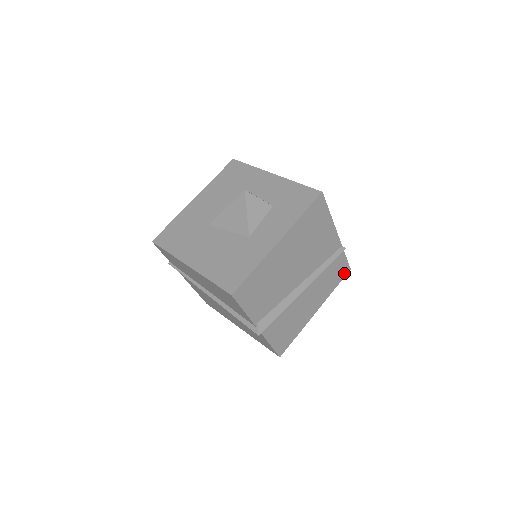
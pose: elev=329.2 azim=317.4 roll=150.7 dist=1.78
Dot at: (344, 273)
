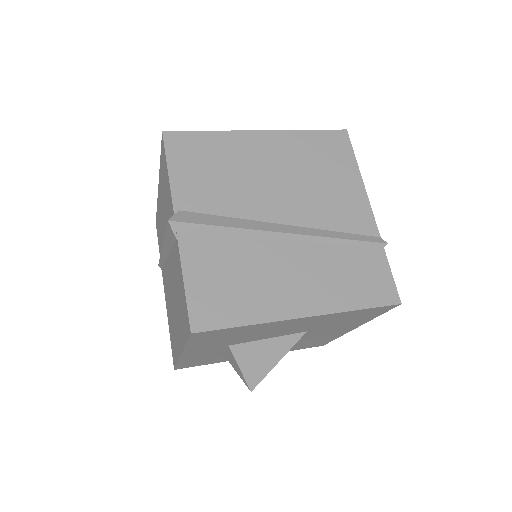
Dot at: (384, 298)
